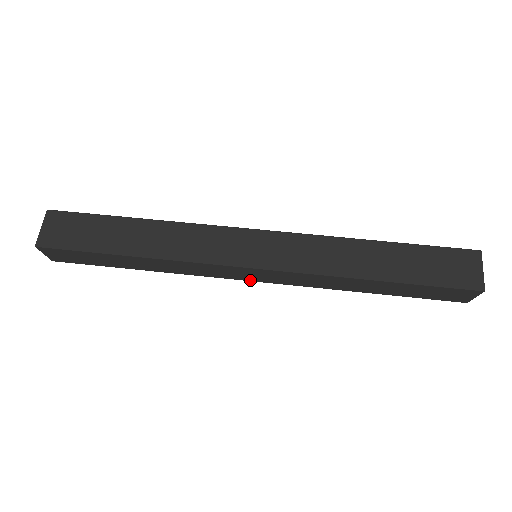
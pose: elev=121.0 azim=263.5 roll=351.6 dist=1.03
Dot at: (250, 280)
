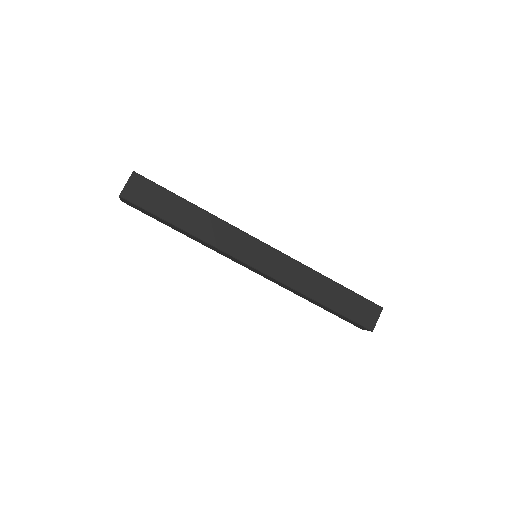
Dot at: (246, 267)
